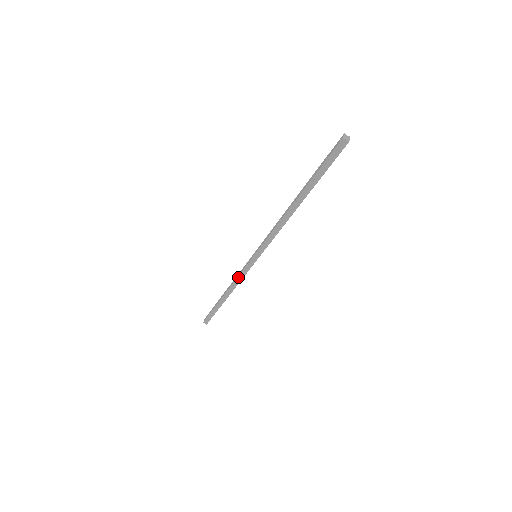
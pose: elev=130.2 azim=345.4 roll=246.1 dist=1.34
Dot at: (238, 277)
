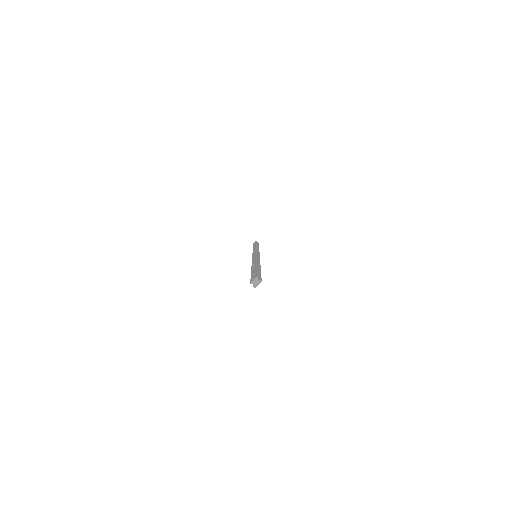
Dot at: occluded
